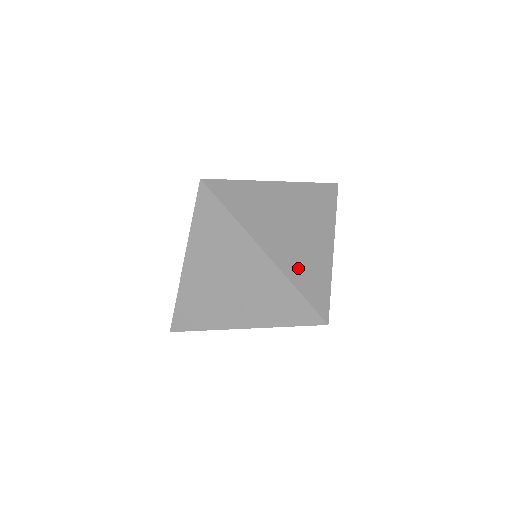
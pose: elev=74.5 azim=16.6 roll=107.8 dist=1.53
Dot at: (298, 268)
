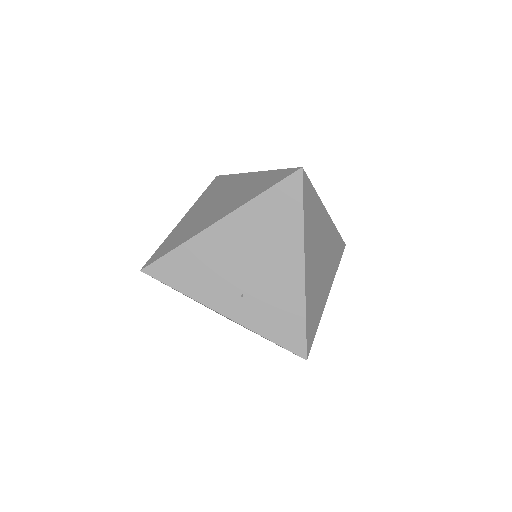
Dot at: (312, 297)
